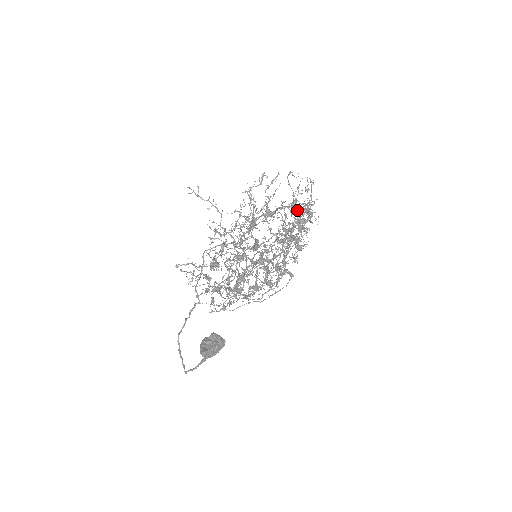
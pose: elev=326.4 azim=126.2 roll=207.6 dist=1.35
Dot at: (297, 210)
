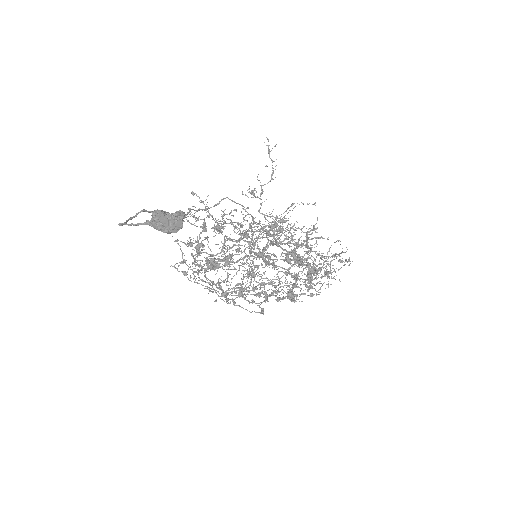
Dot at: (323, 257)
